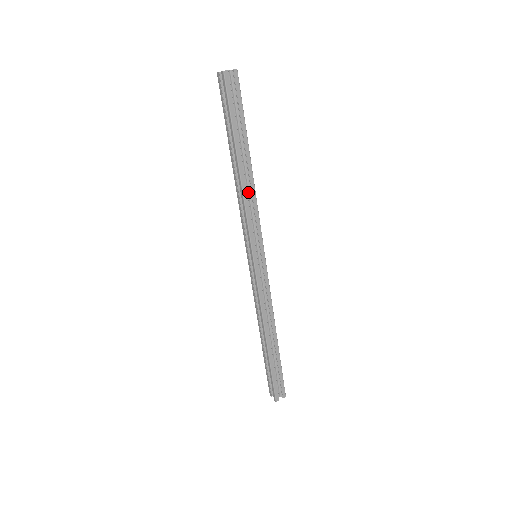
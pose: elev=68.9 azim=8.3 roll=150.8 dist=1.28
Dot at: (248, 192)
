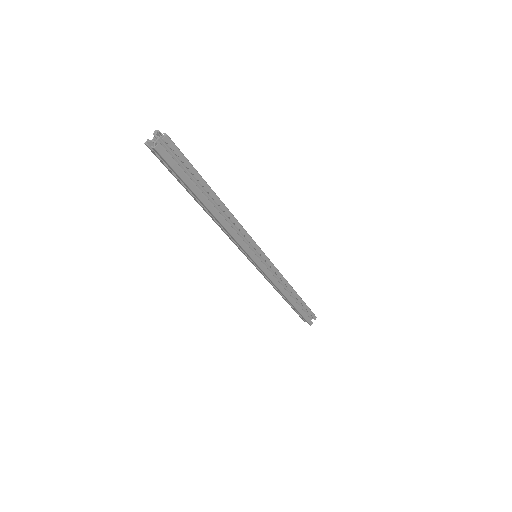
Dot at: (228, 221)
